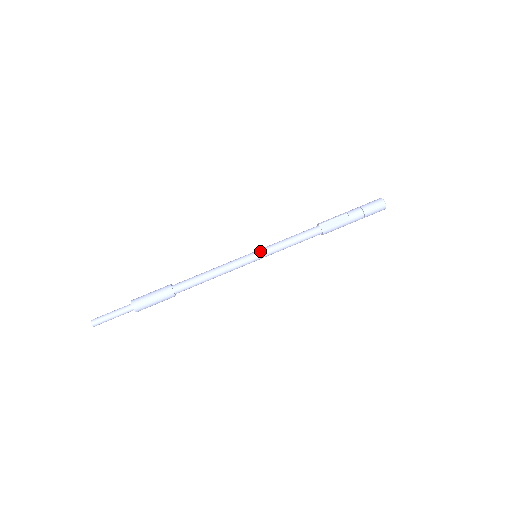
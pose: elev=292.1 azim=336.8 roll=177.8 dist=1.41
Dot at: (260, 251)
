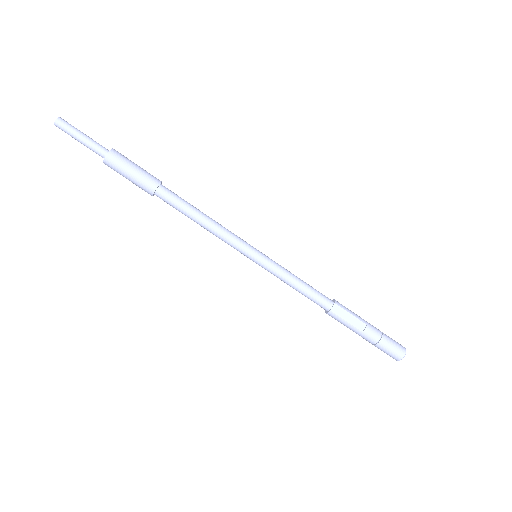
Dot at: (264, 258)
